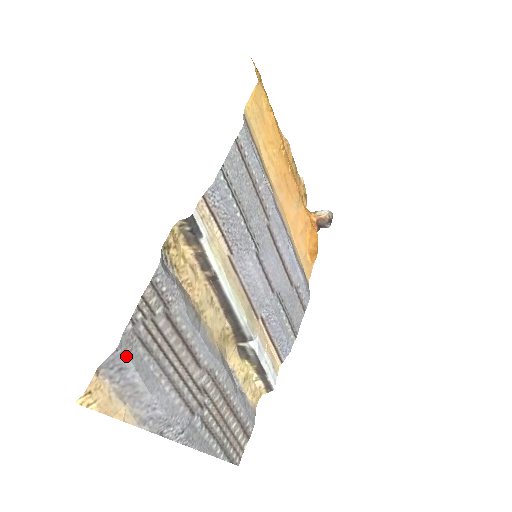
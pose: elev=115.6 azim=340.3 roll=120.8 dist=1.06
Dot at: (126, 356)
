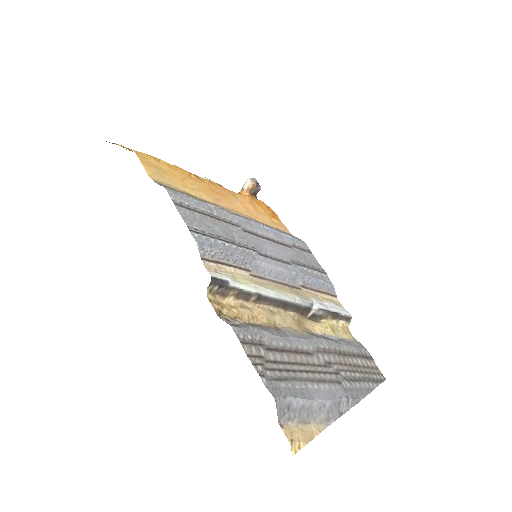
Dot at: (283, 397)
